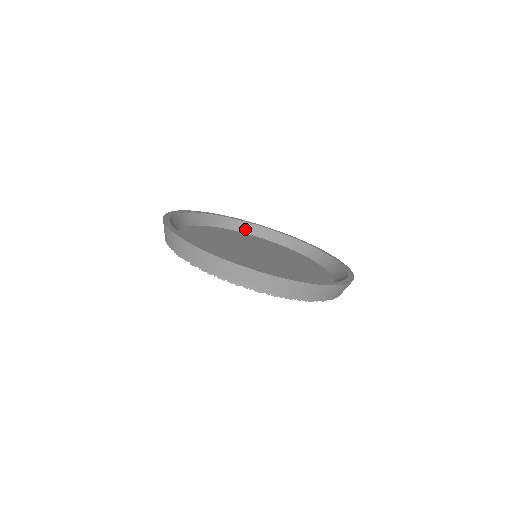
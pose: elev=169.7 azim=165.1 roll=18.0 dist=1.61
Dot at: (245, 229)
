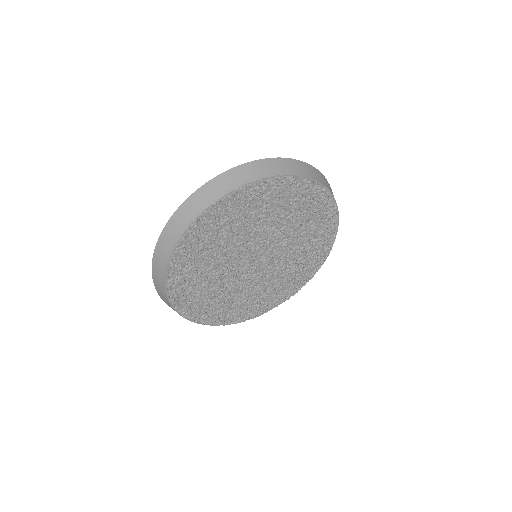
Dot at: occluded
